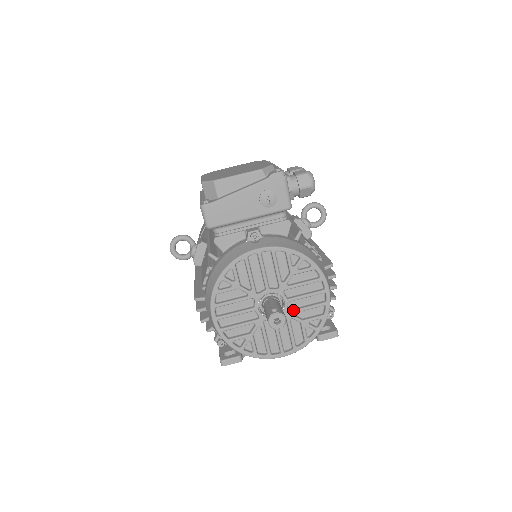
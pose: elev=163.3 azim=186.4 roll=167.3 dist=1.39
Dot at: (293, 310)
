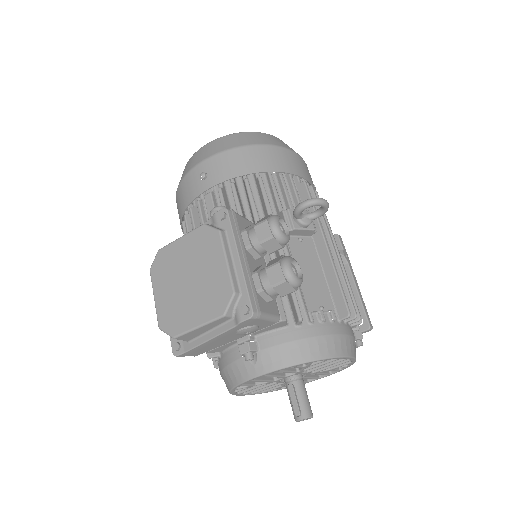
Dot at: (317, 371)
